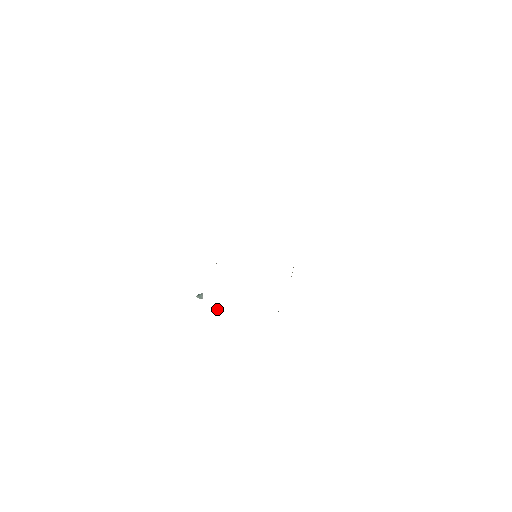
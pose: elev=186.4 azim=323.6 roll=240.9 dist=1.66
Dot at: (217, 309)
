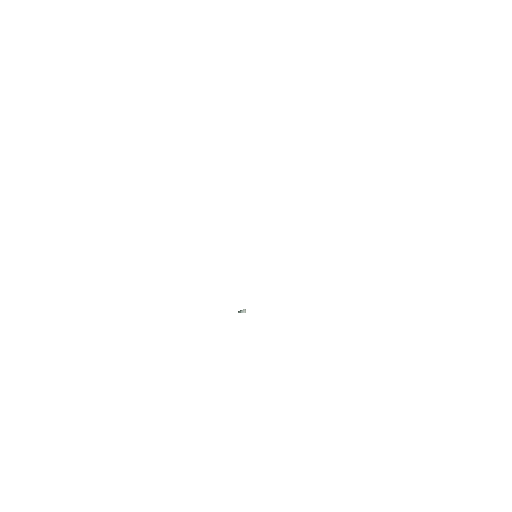
Dot at: occluded
